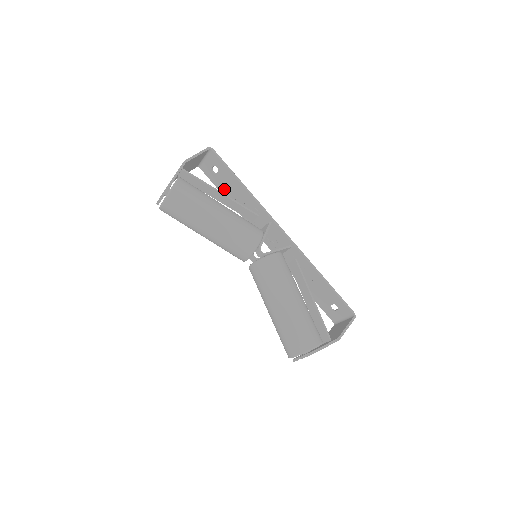
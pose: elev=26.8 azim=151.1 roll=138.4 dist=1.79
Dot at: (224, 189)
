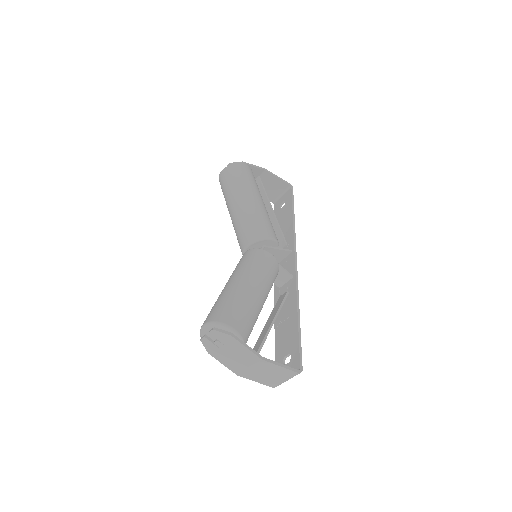
Dot at: (278, 222)
